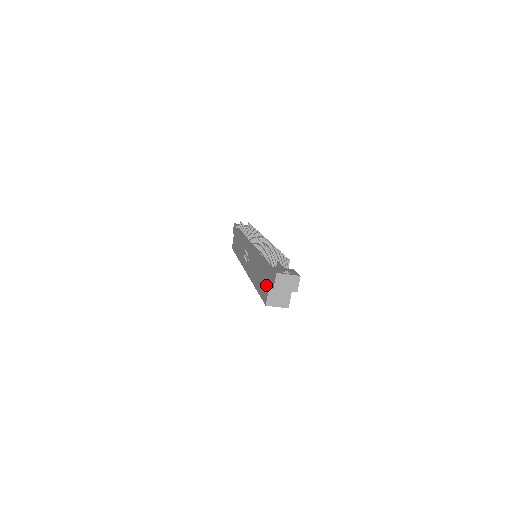
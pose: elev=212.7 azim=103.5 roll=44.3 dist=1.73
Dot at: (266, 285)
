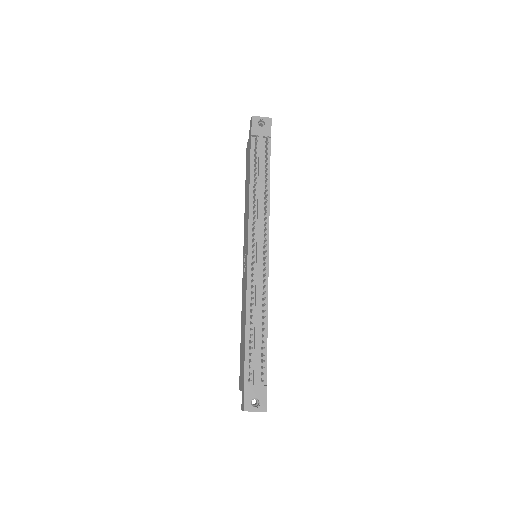
Dot at: (241, 379)
